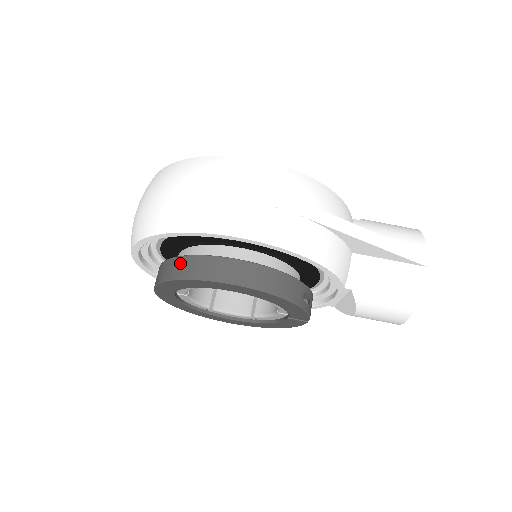
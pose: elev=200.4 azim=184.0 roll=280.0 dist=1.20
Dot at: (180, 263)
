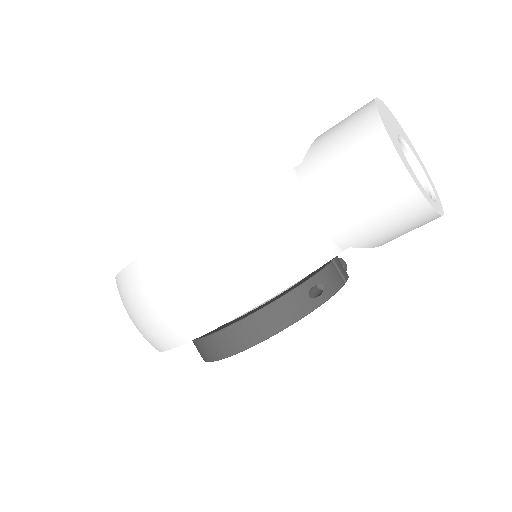
Dot at: (196, 347)
